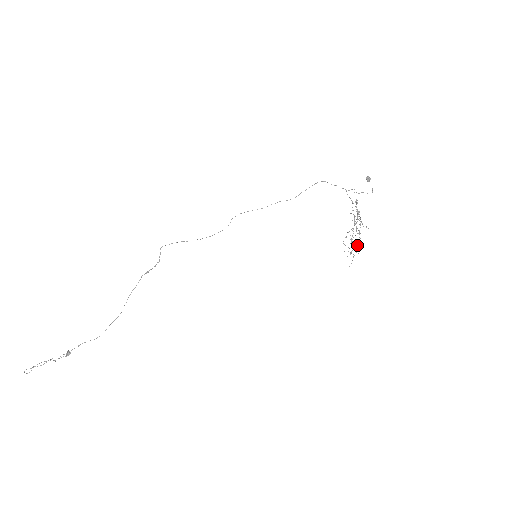
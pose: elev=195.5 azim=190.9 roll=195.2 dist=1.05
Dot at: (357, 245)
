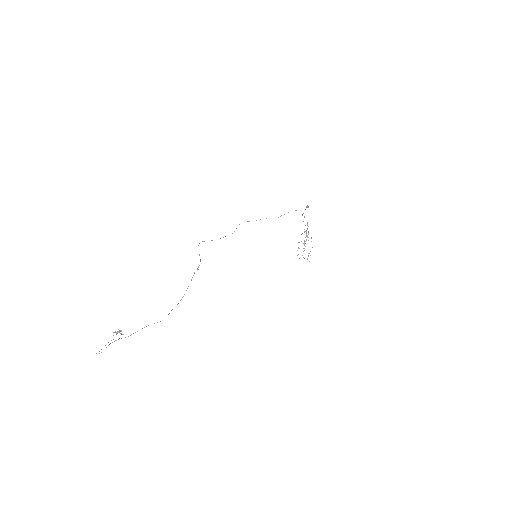
Dot at: occluded
